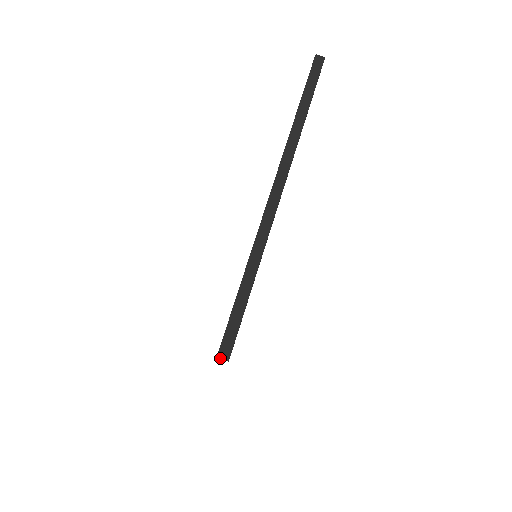
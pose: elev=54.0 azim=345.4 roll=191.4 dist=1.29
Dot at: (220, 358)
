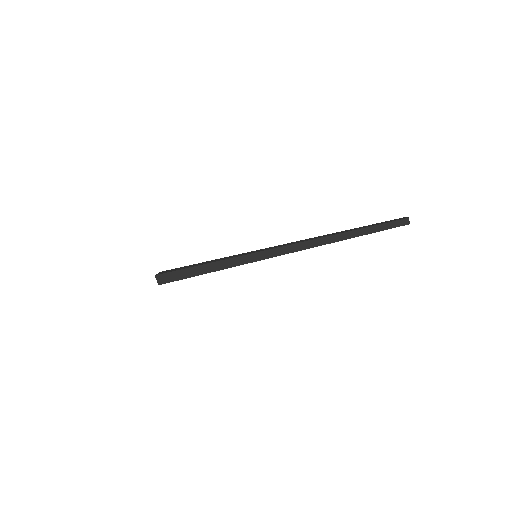
Dot at: (160, 284)
